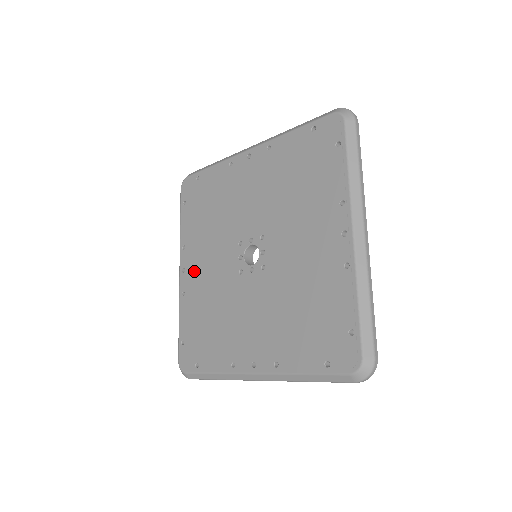
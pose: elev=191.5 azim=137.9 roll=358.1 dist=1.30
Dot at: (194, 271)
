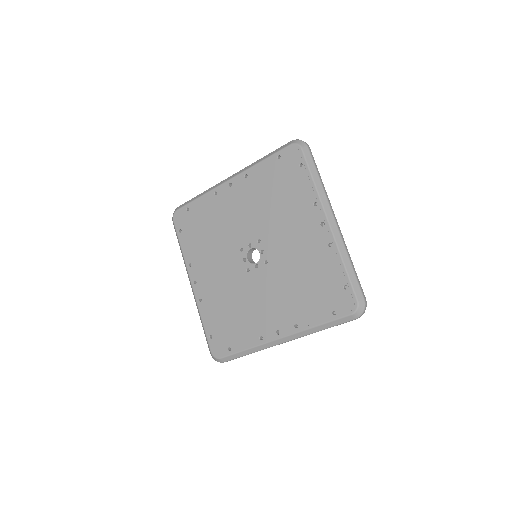
Dot at: (205, 280)
